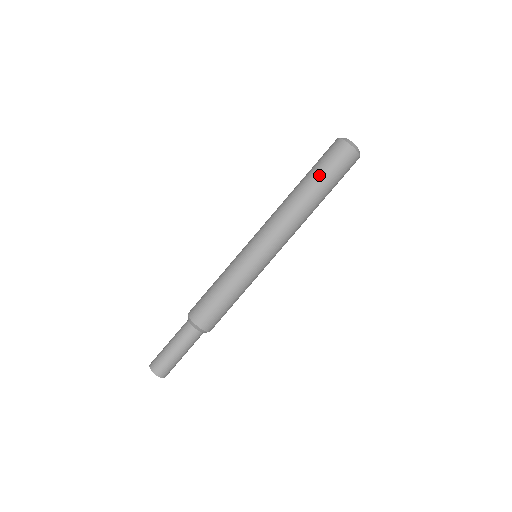
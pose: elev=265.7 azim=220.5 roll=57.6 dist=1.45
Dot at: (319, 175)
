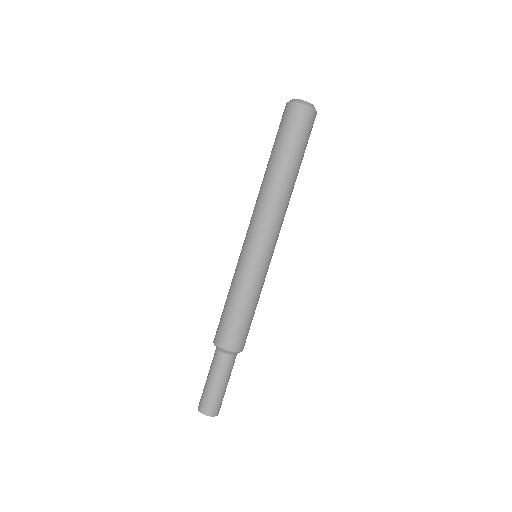
Dot at: (279, 147)
